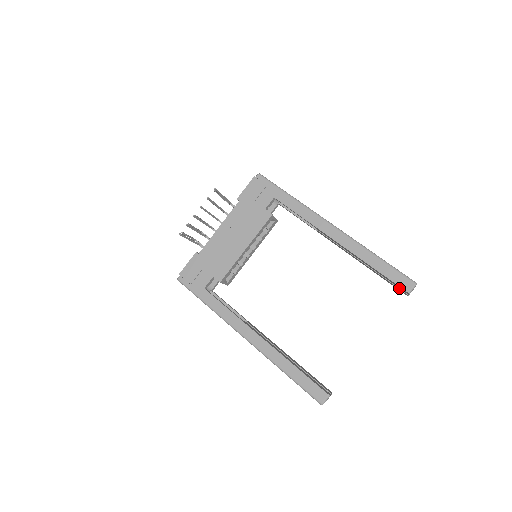
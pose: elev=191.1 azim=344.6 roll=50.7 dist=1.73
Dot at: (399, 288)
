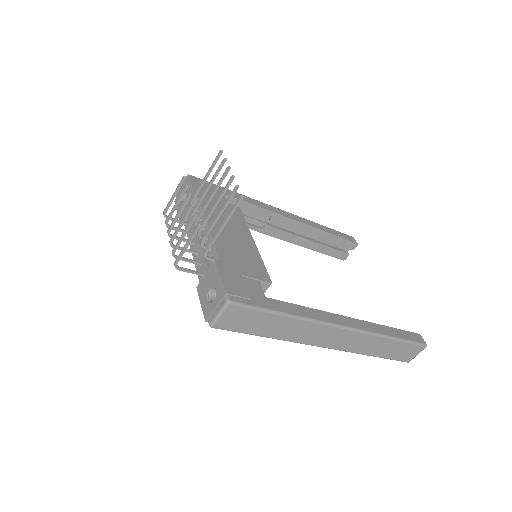
Dot at: (343, 251)
